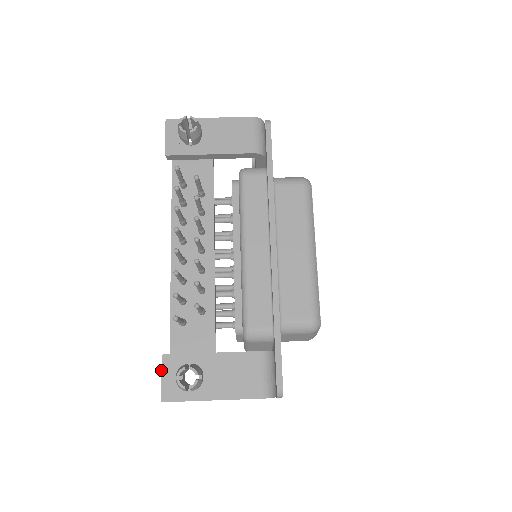
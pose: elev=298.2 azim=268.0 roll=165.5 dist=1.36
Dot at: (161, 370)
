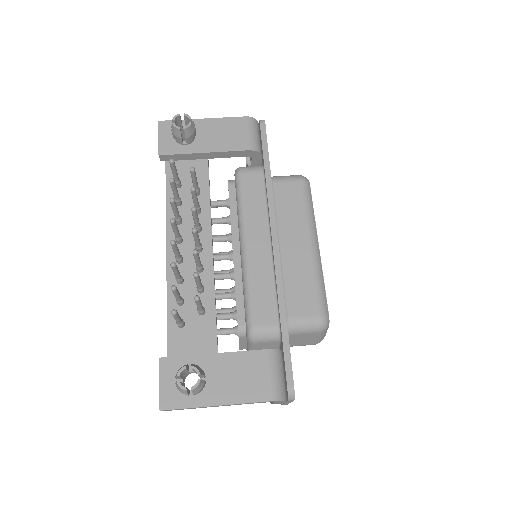
Dot at: occluded
